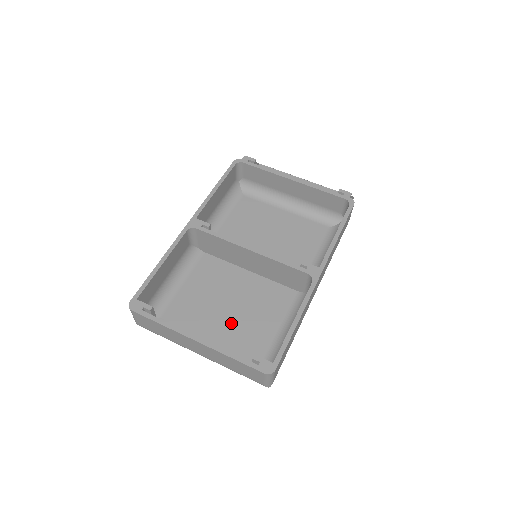
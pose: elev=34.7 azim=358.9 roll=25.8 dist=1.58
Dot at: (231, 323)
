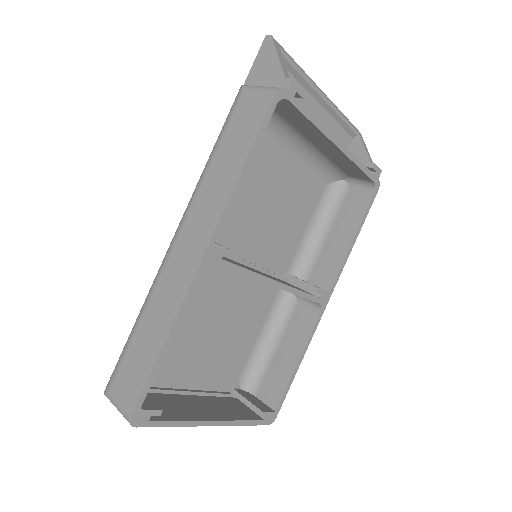
Dot at: (215, 346)
